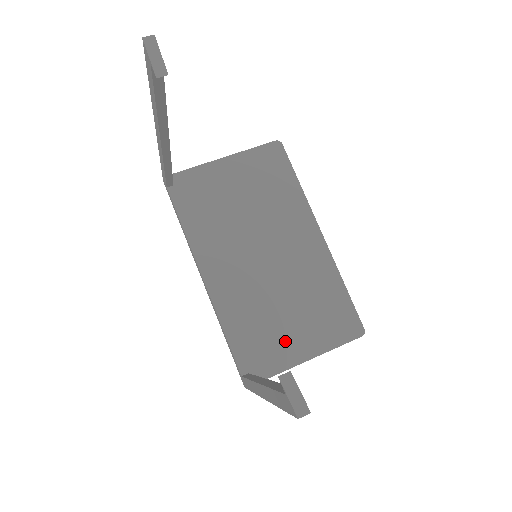
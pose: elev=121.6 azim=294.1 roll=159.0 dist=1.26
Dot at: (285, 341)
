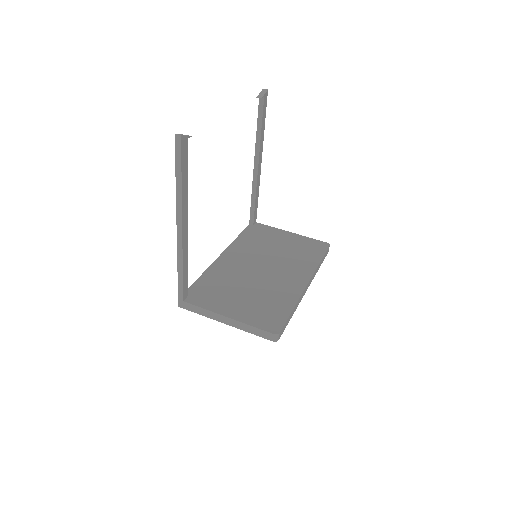
Dot at: (226, 301)
